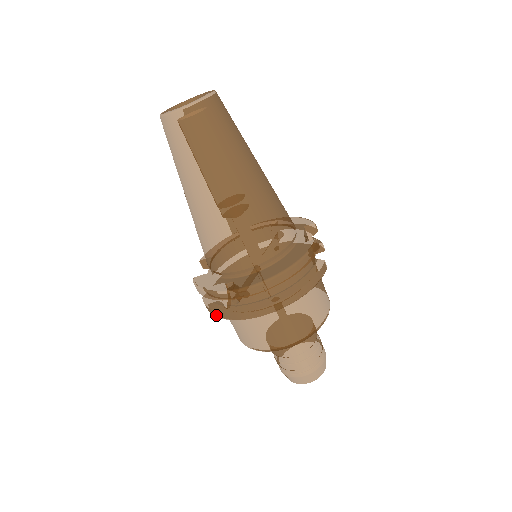
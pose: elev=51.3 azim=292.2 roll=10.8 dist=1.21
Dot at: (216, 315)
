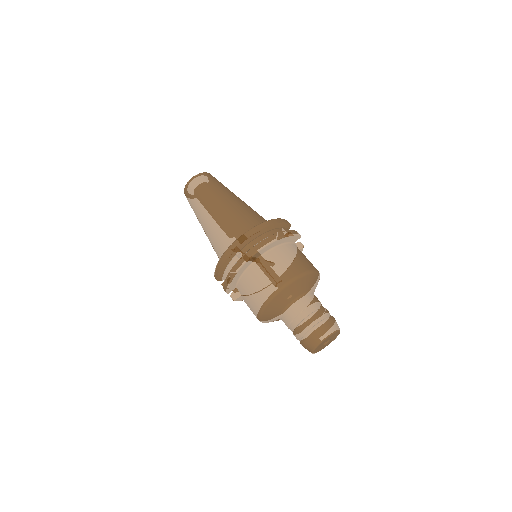
Dot at: (230, 277)
